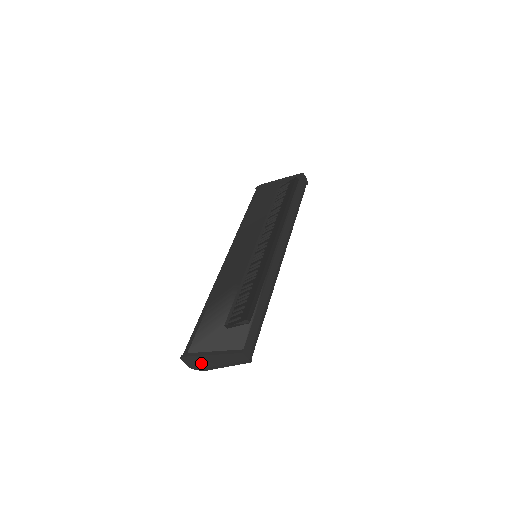
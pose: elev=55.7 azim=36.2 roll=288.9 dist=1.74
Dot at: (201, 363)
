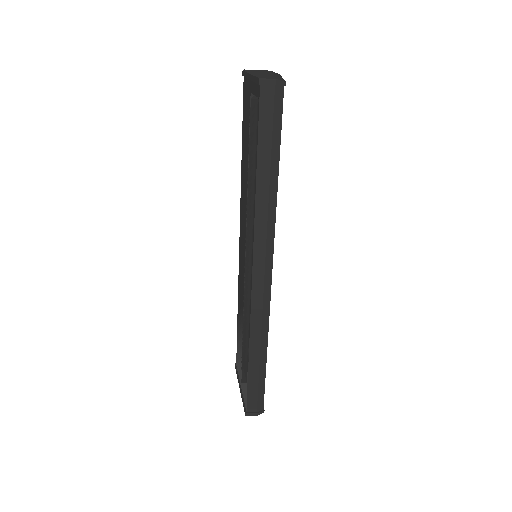
Dot at: occluded
